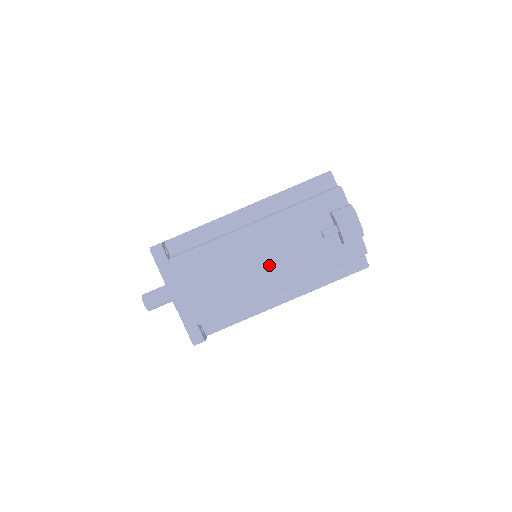
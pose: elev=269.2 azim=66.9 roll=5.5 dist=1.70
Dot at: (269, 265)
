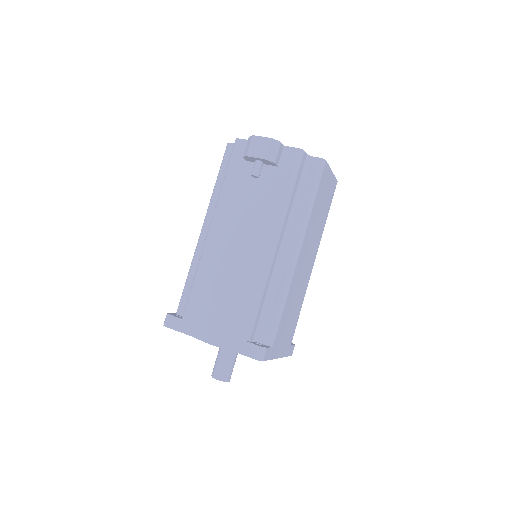
Dot at: (246, 240)
